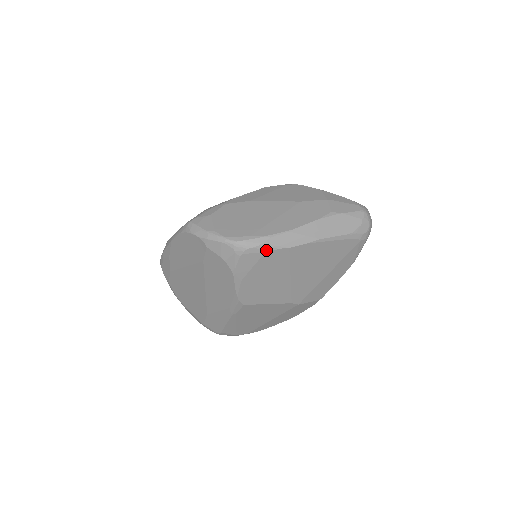
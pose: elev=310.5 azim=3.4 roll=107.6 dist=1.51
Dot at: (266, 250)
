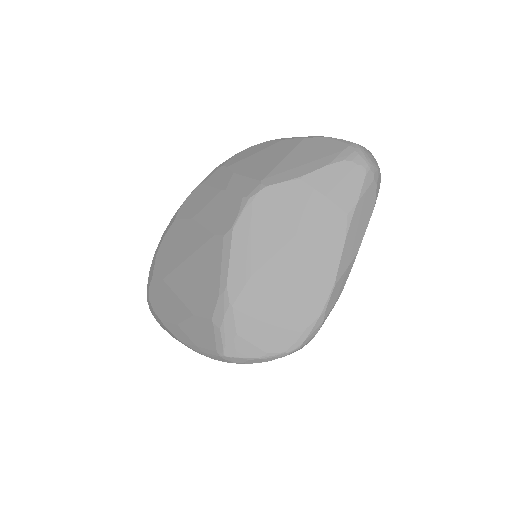
Dot at: (326, 318)
